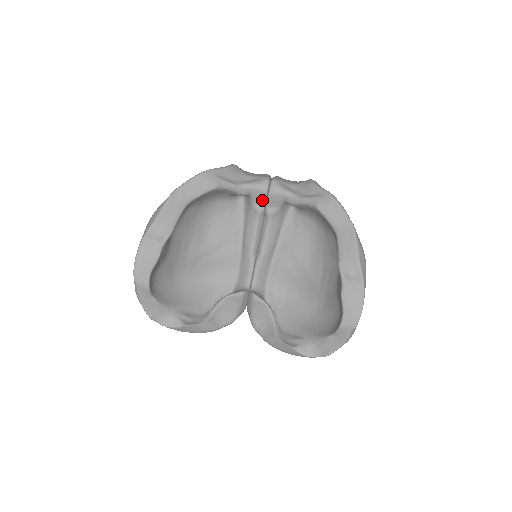
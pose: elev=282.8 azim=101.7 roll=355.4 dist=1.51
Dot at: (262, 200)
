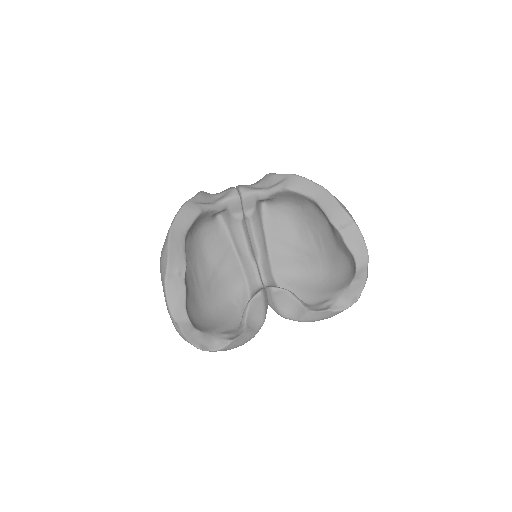
Dot at: (239, 208)
